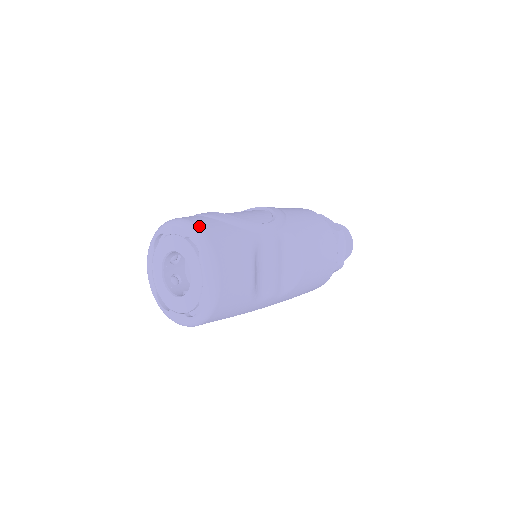
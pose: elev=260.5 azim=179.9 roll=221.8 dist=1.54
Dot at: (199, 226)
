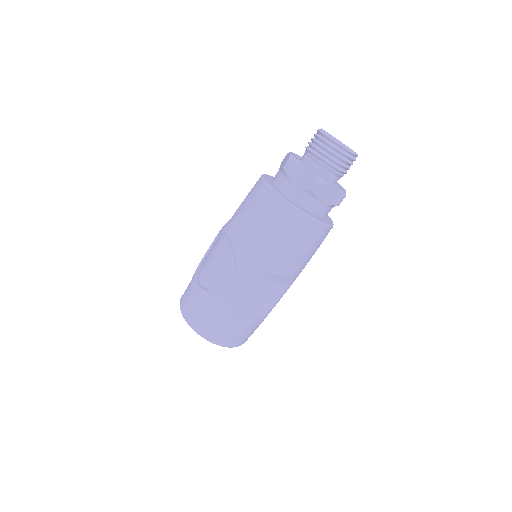
Dot at: (192, 323)
